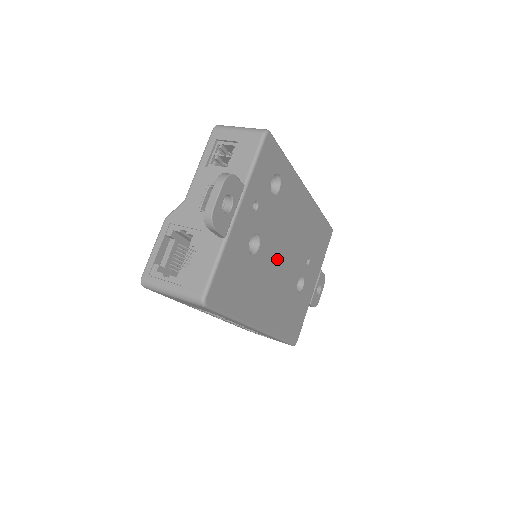
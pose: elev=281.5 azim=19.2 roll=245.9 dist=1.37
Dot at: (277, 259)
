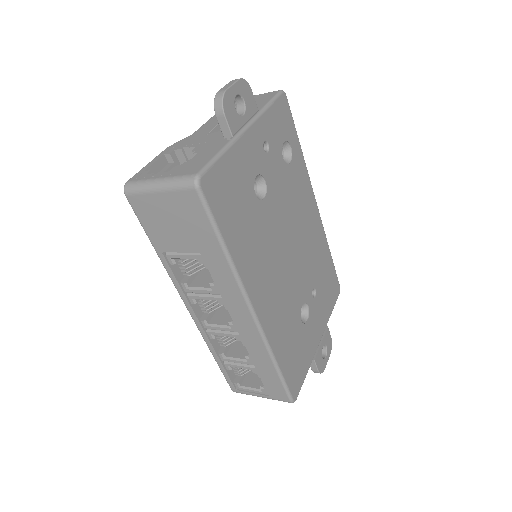
Dot at: (282, 241)
